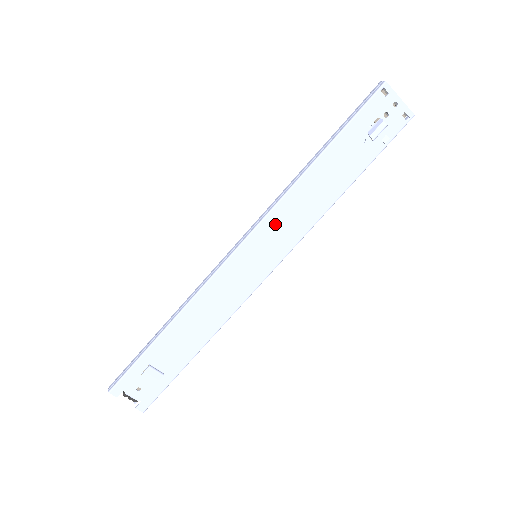
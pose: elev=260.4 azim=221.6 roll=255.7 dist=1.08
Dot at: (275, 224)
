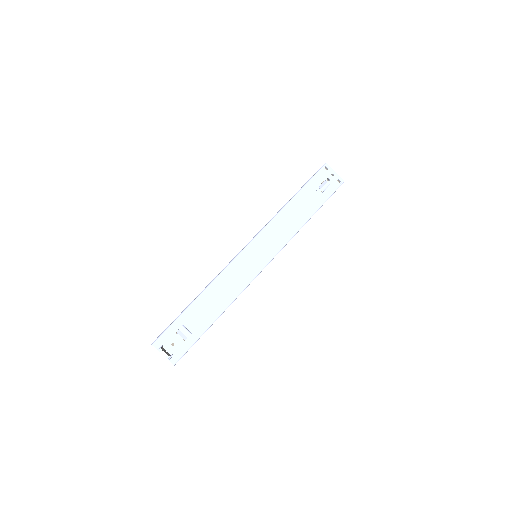
Dot at: (268, 235)
